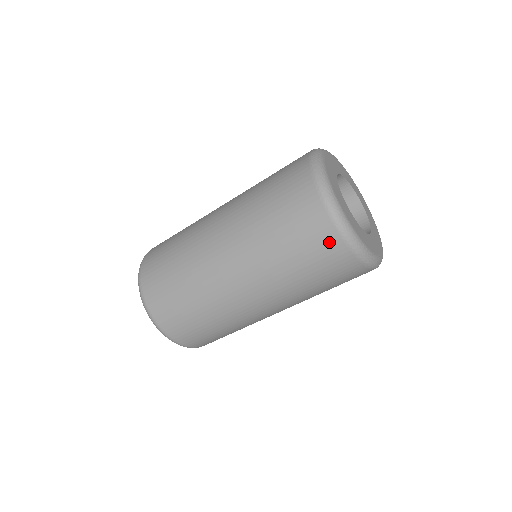
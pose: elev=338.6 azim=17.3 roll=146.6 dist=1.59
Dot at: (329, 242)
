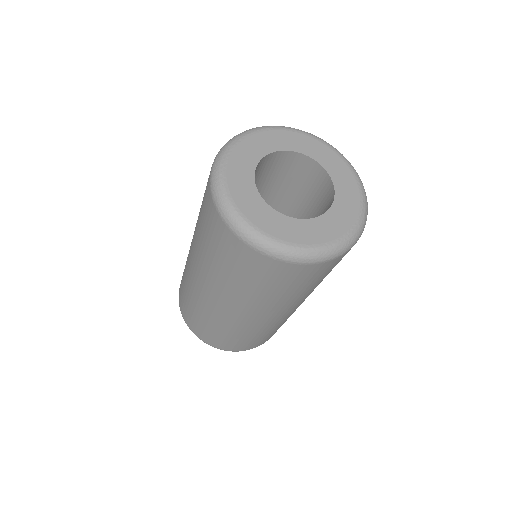
Dot at: (213, 216)
